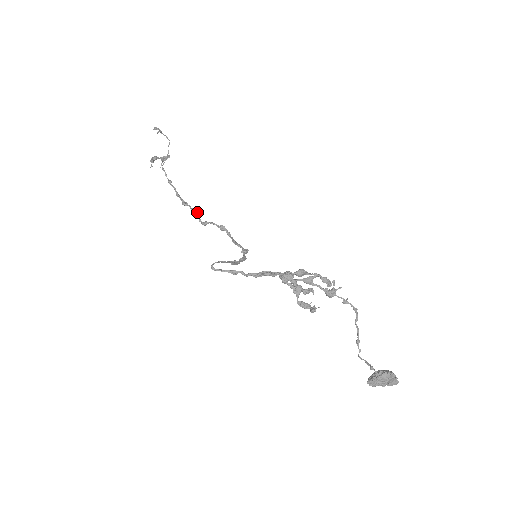
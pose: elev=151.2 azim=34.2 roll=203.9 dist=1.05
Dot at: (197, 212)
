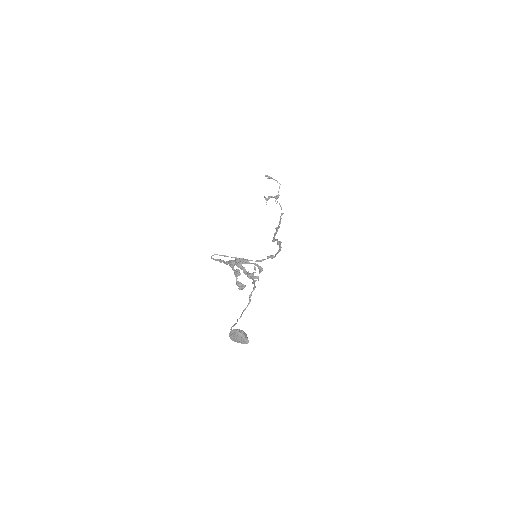
Dot at: (276, 233)
